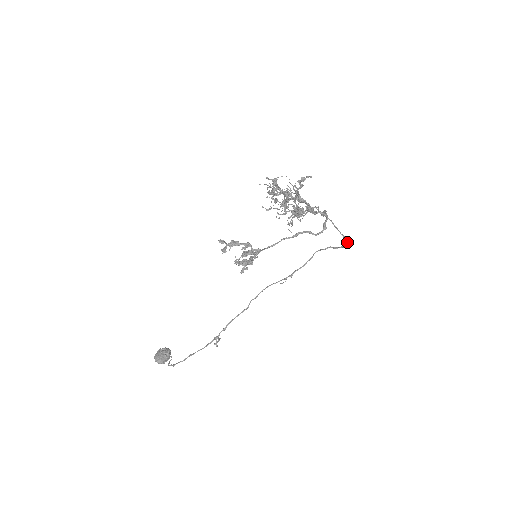
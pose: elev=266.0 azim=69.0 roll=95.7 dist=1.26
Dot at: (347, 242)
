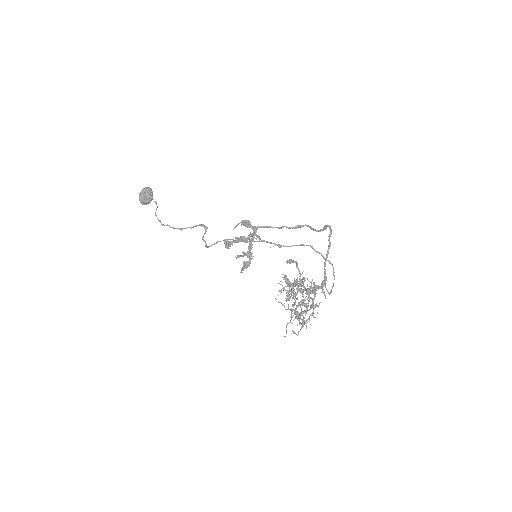
Dot at: occluded
